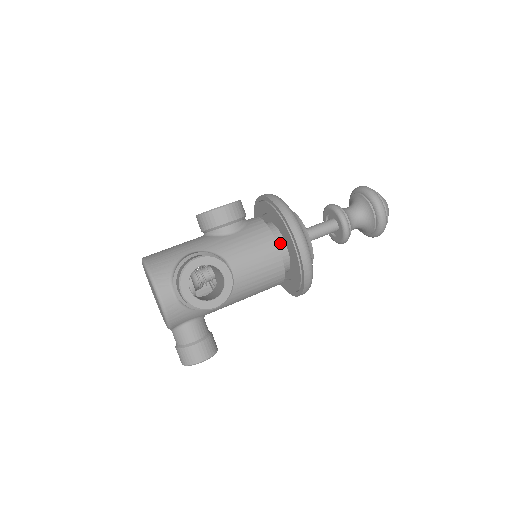
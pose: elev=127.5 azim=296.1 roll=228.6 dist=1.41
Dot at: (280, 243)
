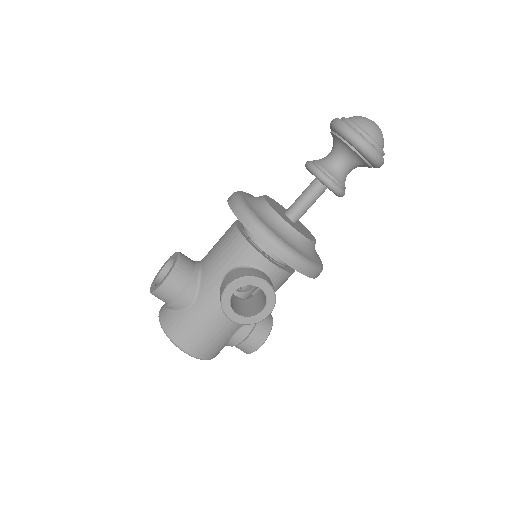
Dot at: occluded
